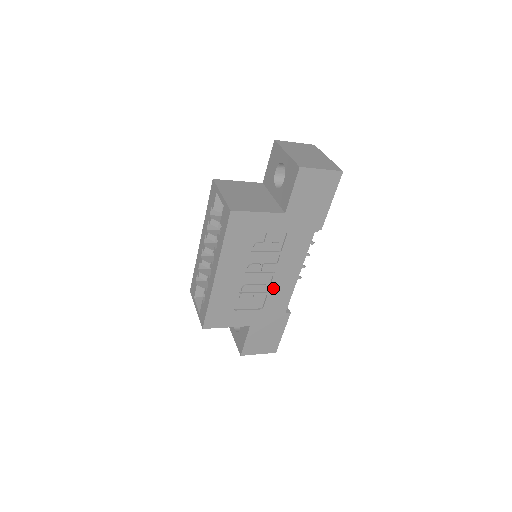
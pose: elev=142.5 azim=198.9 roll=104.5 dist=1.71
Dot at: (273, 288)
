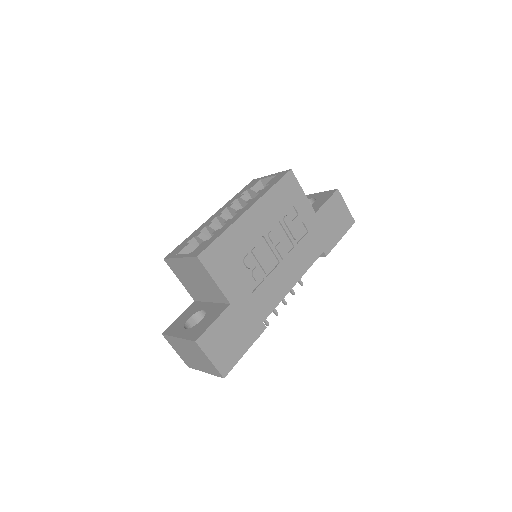
Dot at: (272, 277)
